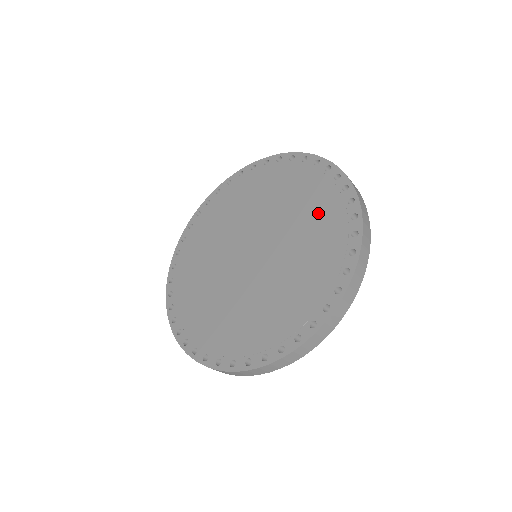
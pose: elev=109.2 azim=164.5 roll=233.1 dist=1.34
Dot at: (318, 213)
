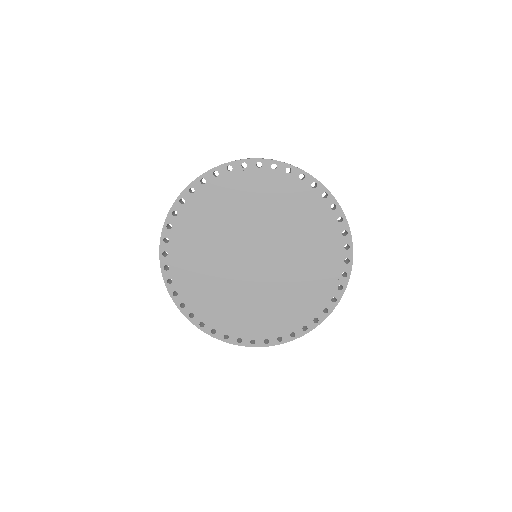
Dot at: (313, 284)
